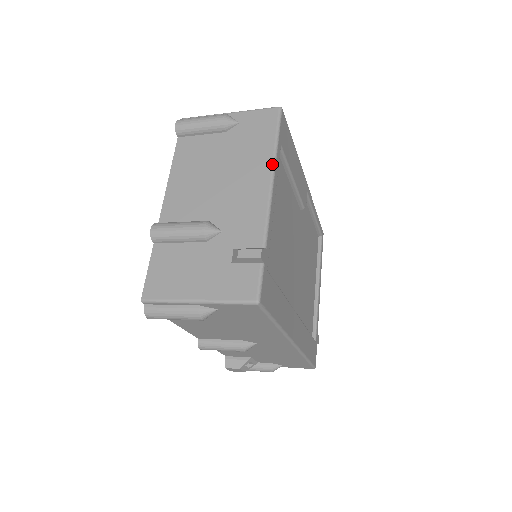
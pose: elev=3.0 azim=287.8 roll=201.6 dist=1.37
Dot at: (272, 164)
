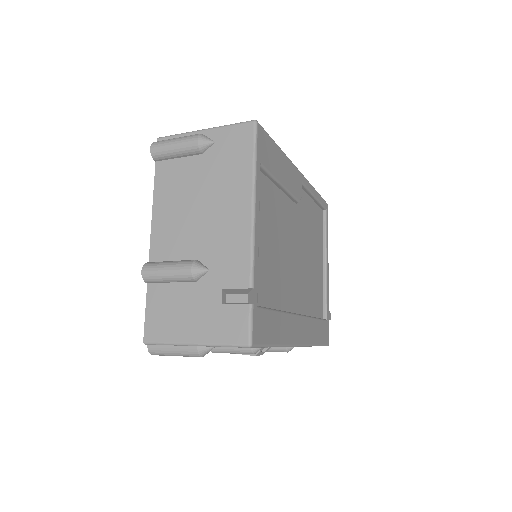
Dot at: (252, 192)
